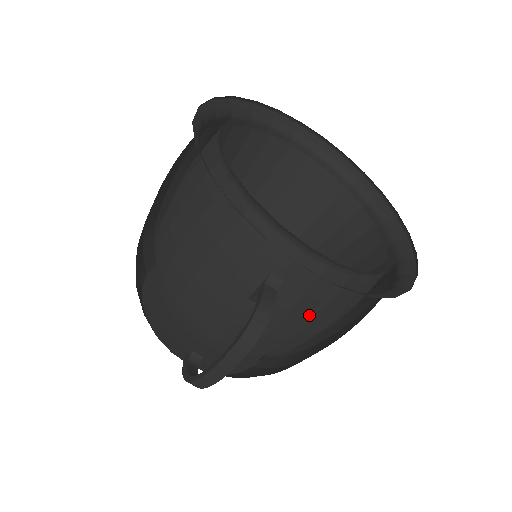
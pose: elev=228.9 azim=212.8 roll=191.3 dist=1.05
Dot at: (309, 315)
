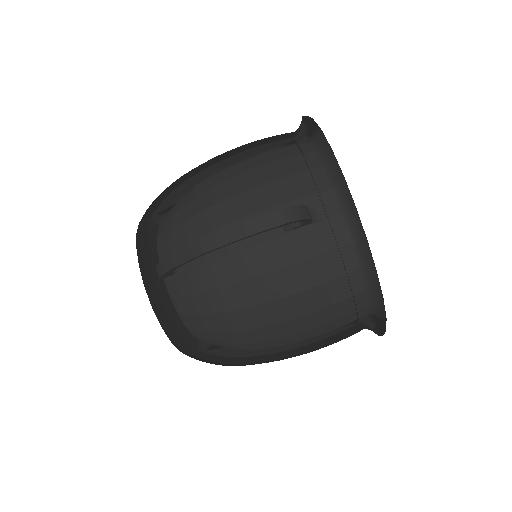
Dot at: (302, 283)
